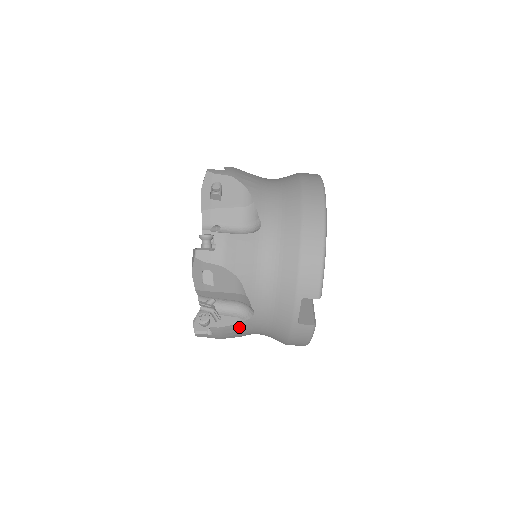
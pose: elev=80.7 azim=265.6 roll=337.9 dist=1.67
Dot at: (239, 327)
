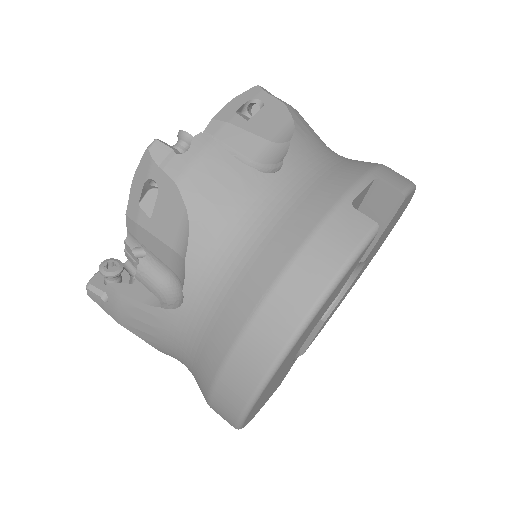
Dot at: (235, 176)
